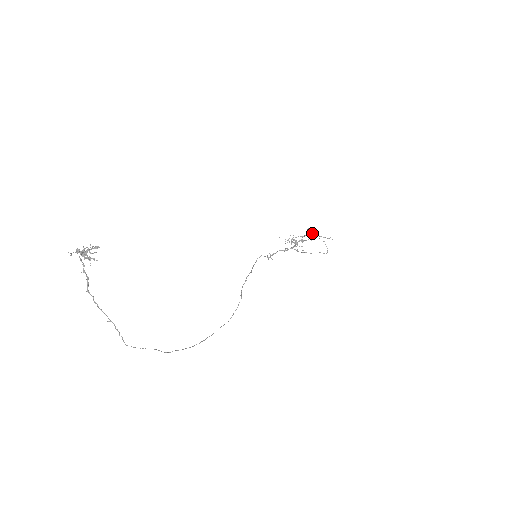
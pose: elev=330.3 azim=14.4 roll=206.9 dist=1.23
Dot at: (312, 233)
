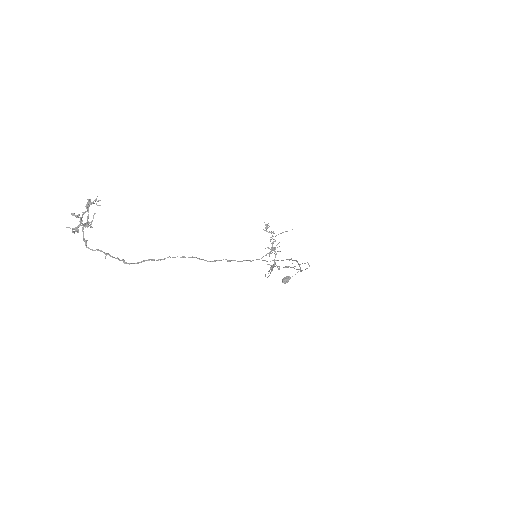
Dot at: (285, 278)
